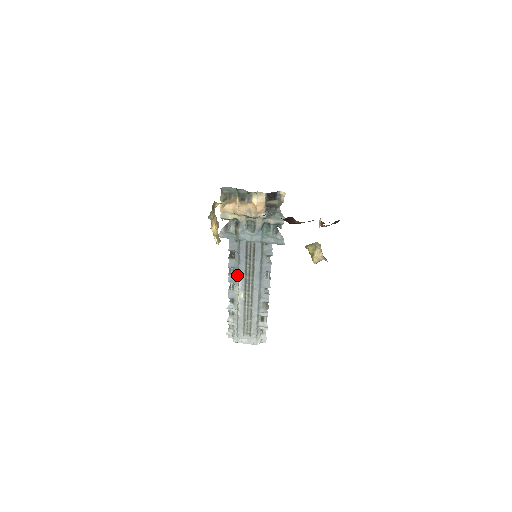
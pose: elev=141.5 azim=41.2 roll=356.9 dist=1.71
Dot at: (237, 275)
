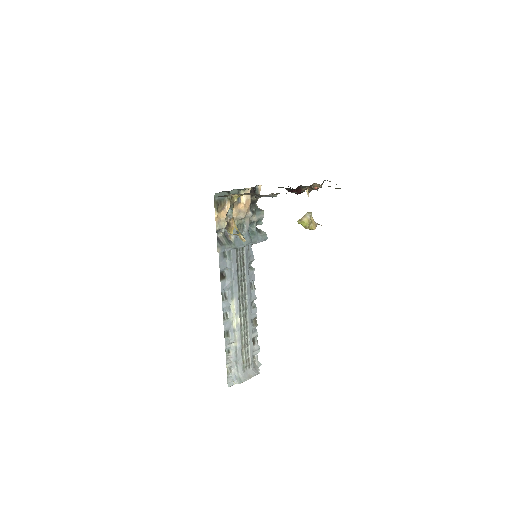
Dot at: (230, 297)
